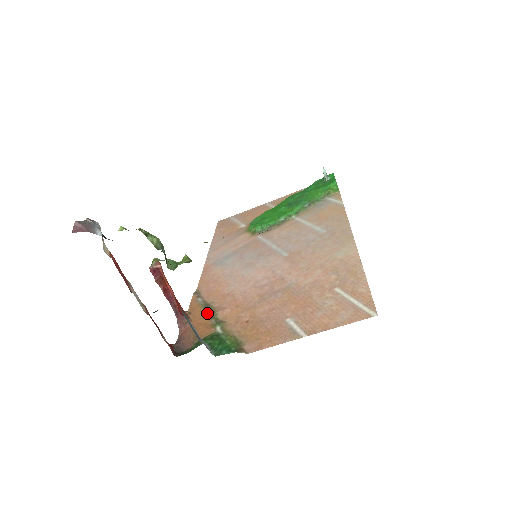
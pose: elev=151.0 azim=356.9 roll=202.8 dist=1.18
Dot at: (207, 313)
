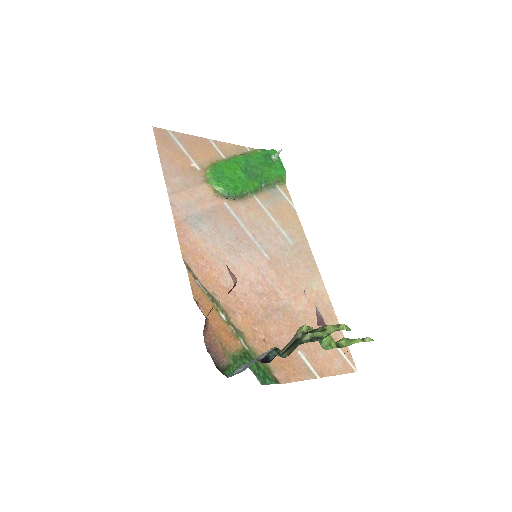
Dot at: (220, 312)
